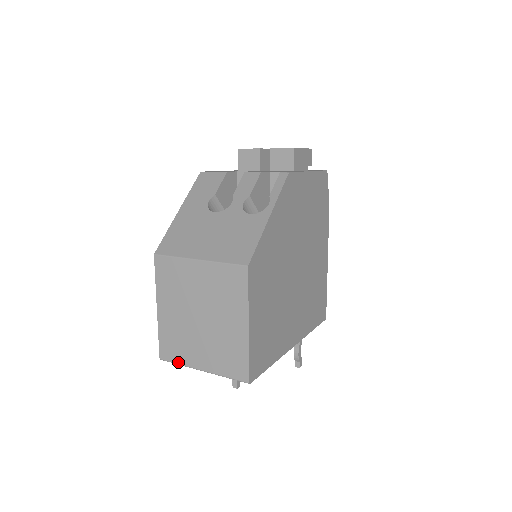
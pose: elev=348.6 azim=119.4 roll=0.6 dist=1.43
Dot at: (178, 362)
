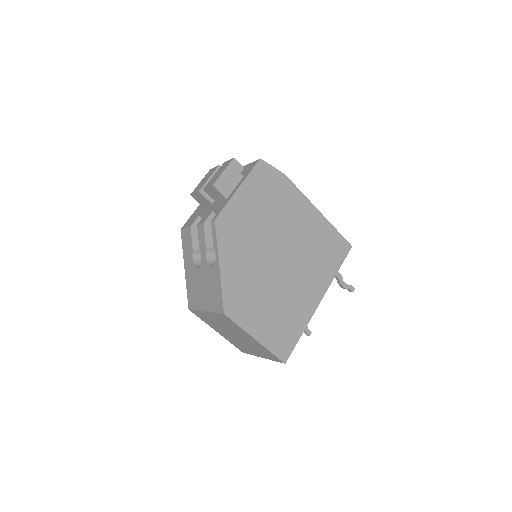
Dot at: (250, 354)
